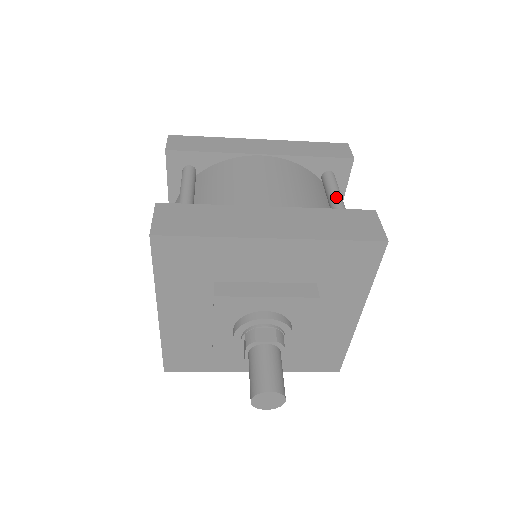
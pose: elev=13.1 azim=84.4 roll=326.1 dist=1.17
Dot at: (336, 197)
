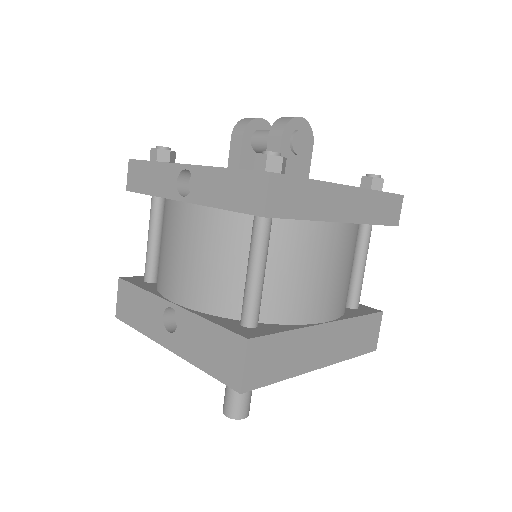
Dot at: (363, 270)
